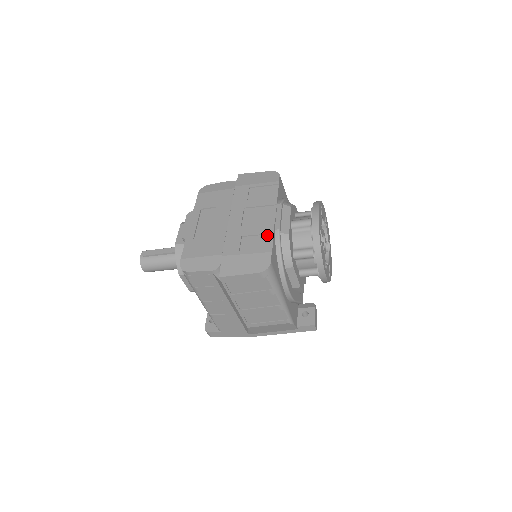
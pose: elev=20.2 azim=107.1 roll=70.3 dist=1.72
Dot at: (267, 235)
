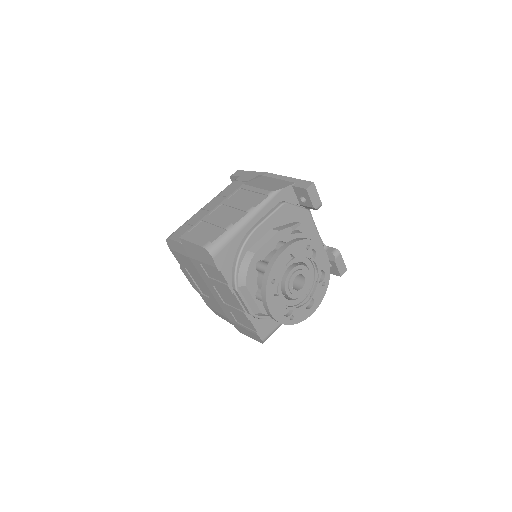
Dot at: (246, 319)
